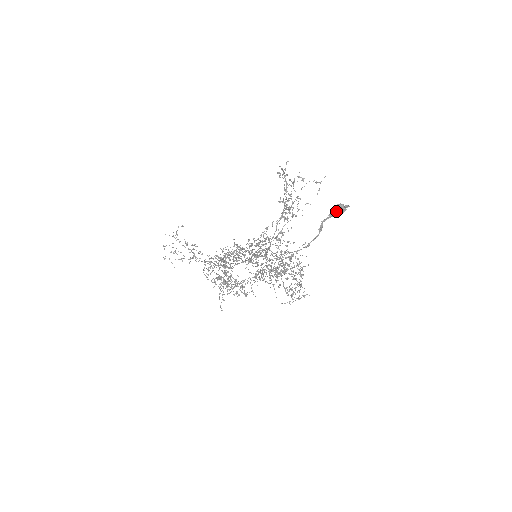
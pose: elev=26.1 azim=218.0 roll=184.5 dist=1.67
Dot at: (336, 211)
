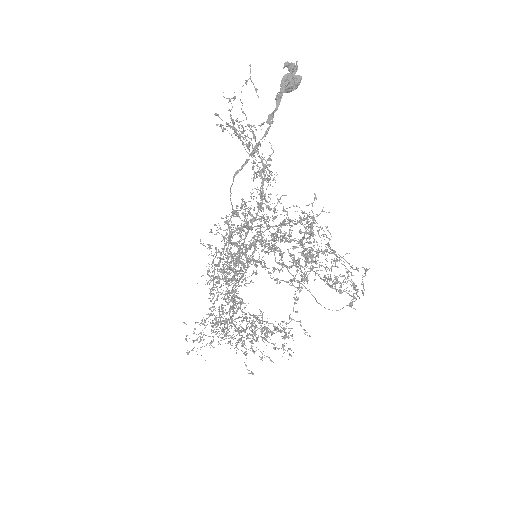
Dot at: (284, 87)
